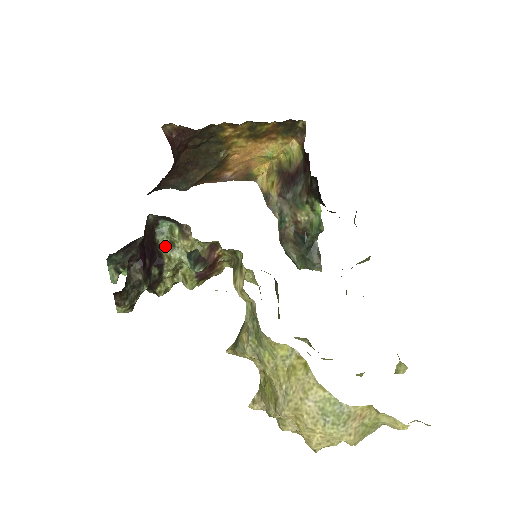
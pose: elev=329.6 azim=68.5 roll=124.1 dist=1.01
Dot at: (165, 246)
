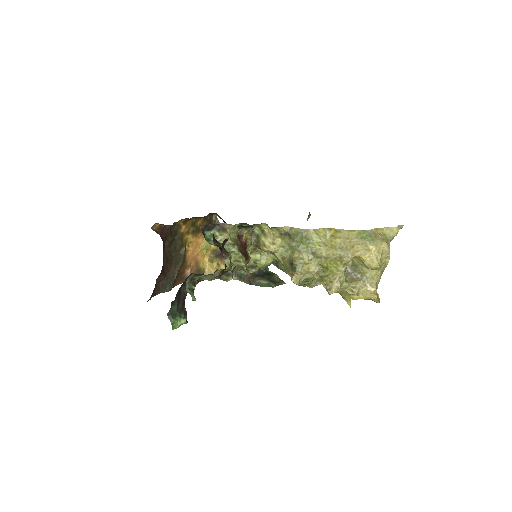
Dot at: occluded
